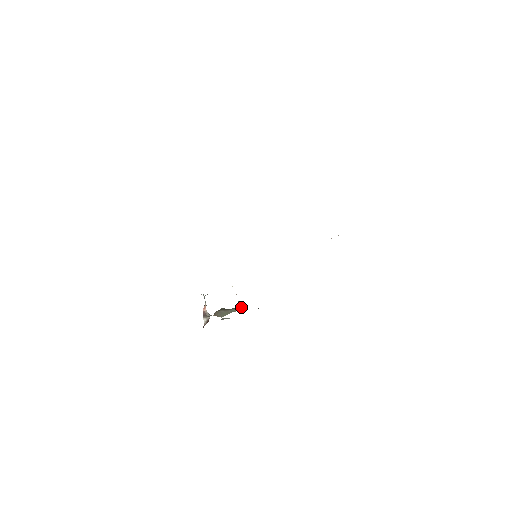
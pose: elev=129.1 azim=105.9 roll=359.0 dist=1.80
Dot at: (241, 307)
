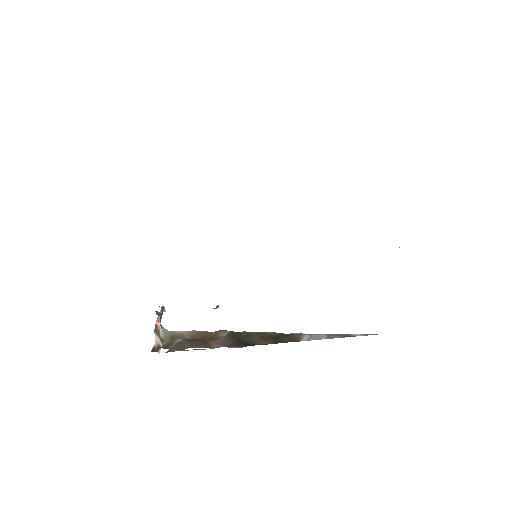
Dot at: (212, 348)
